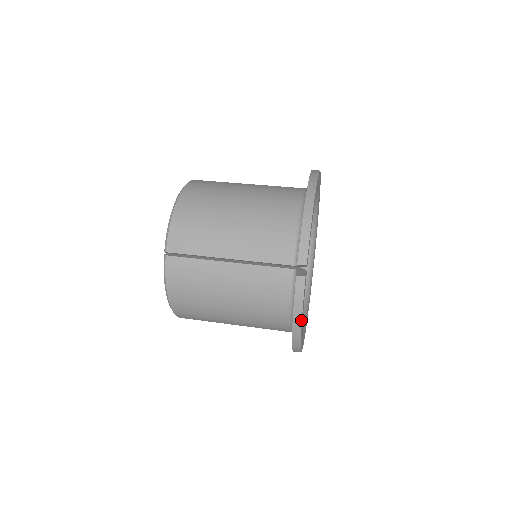
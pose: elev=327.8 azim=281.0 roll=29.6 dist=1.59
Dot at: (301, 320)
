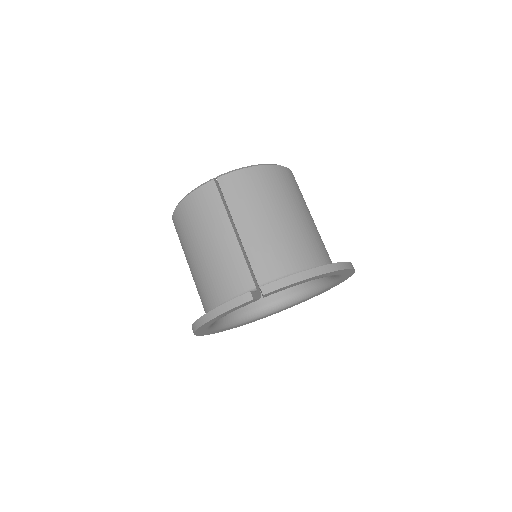
Dot at: (217, 316)
